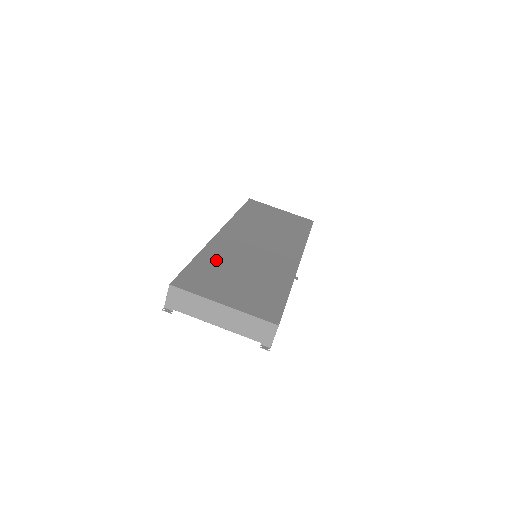
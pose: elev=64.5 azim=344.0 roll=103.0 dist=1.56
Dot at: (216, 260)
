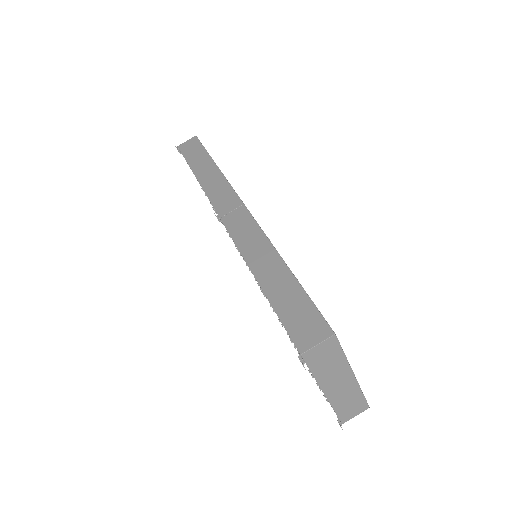
Dot at: occluded
